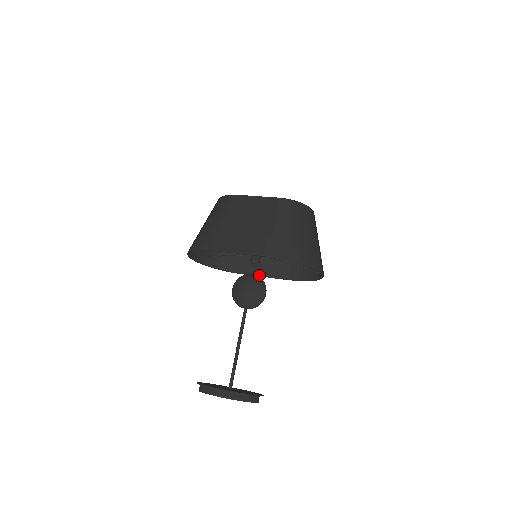
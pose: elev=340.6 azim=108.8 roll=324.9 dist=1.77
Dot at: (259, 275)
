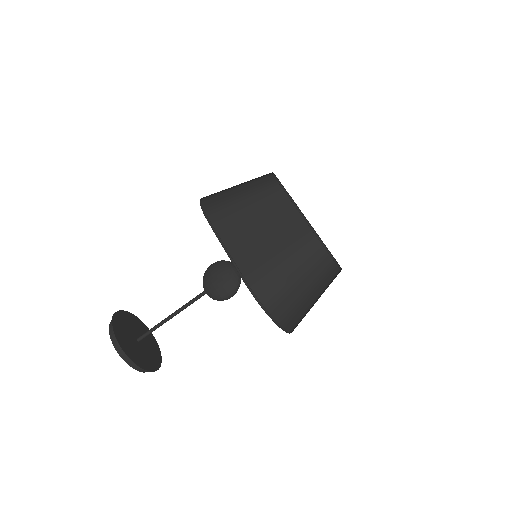
Dot at: occluded
